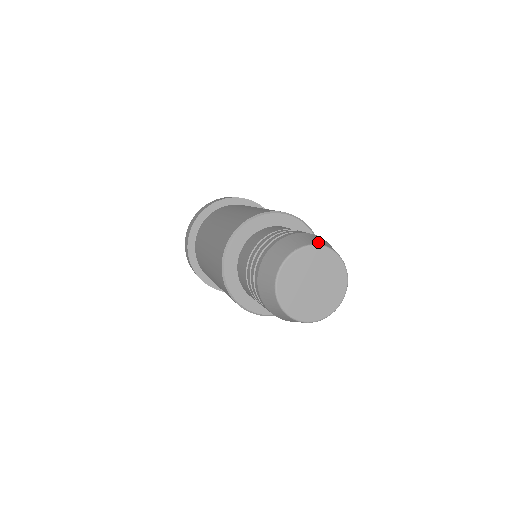
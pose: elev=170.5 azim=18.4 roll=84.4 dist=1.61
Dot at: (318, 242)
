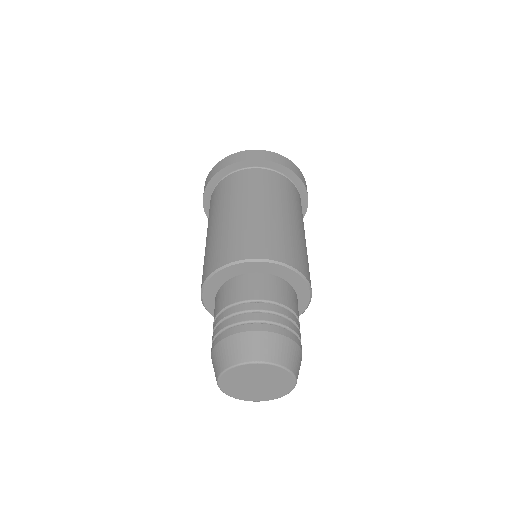
Dot at: (278, 358)
